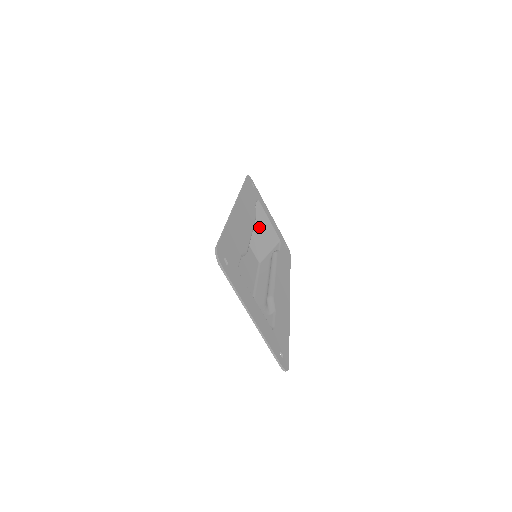
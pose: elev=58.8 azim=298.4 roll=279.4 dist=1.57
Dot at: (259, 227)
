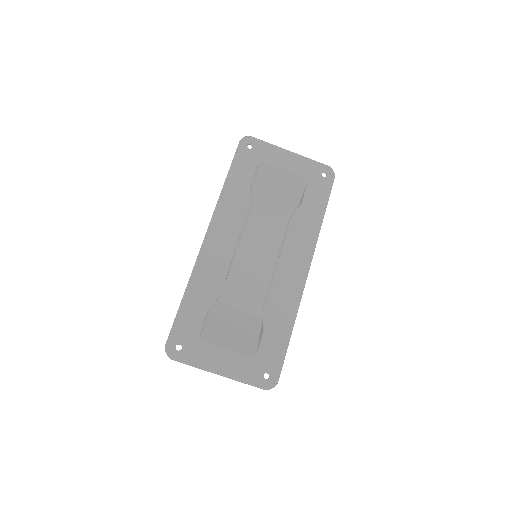
Dot at: (275, 188)
